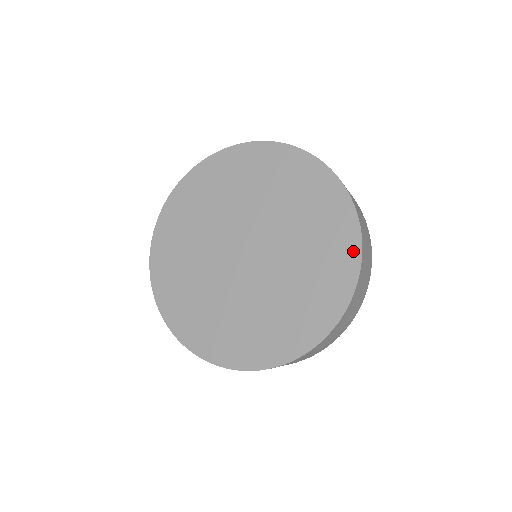
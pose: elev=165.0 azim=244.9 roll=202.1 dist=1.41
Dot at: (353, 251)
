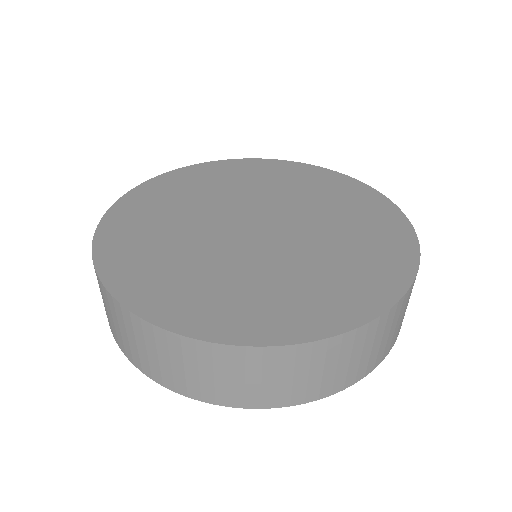
Dot at: (396, 216)
